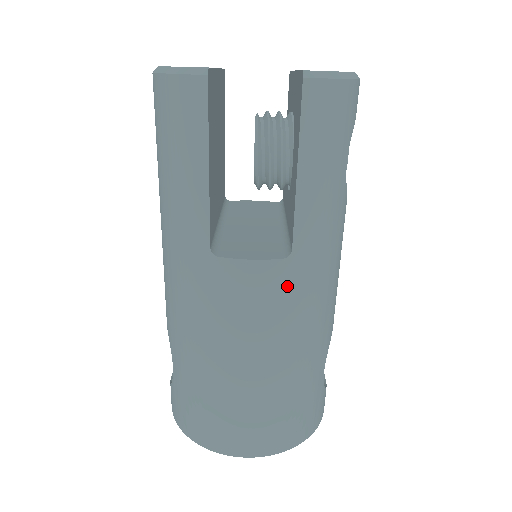
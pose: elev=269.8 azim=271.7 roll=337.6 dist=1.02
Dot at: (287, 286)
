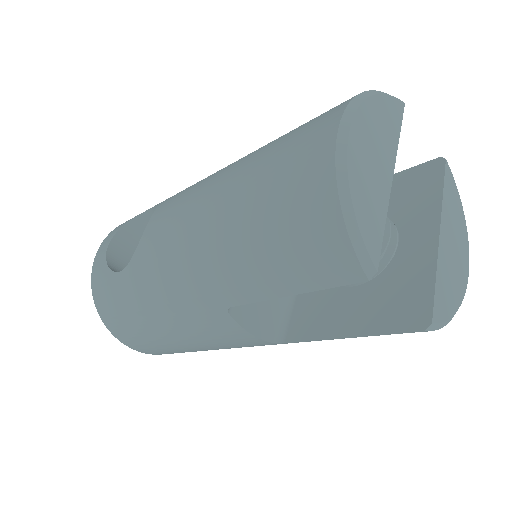
Dot at: (257, 345)
